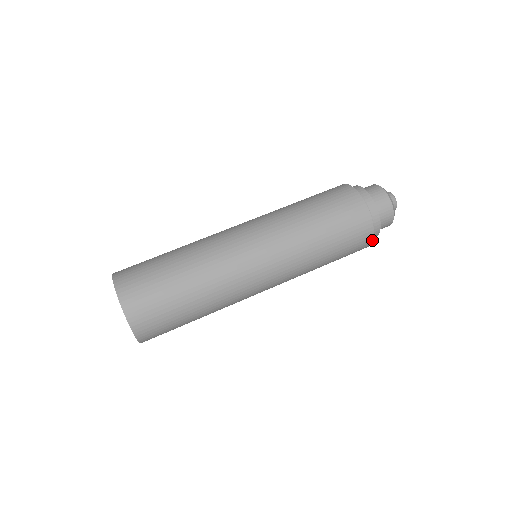
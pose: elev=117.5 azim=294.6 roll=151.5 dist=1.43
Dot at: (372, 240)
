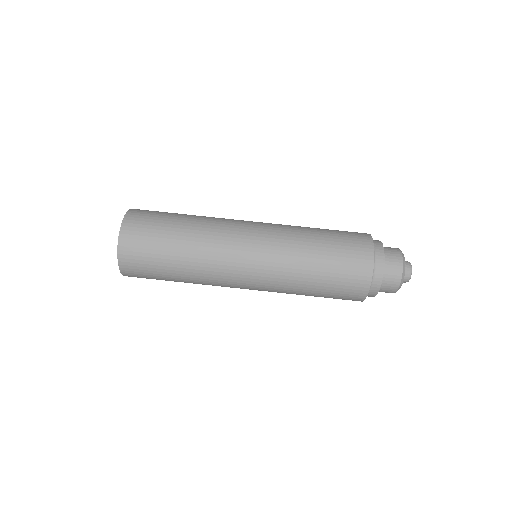
Dot at: (371, 278)
